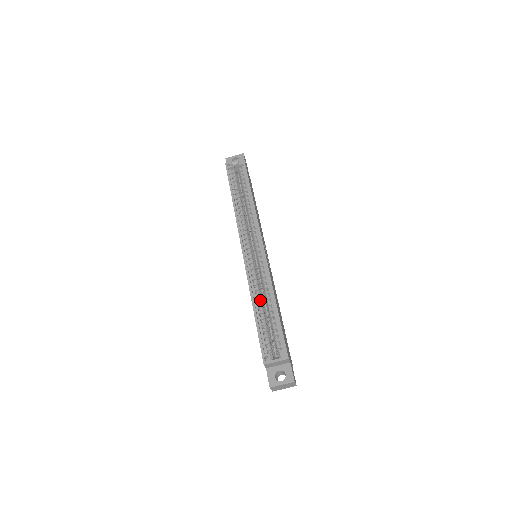
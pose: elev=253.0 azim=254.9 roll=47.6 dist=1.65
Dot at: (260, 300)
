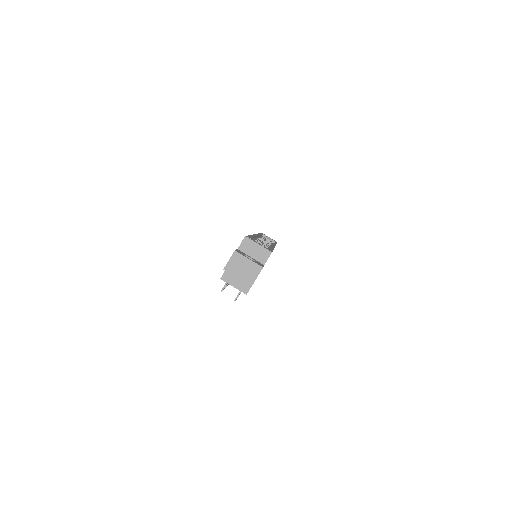
Dot at: occluded
